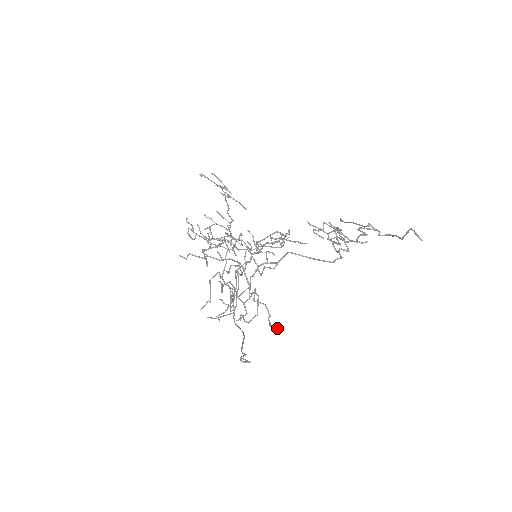
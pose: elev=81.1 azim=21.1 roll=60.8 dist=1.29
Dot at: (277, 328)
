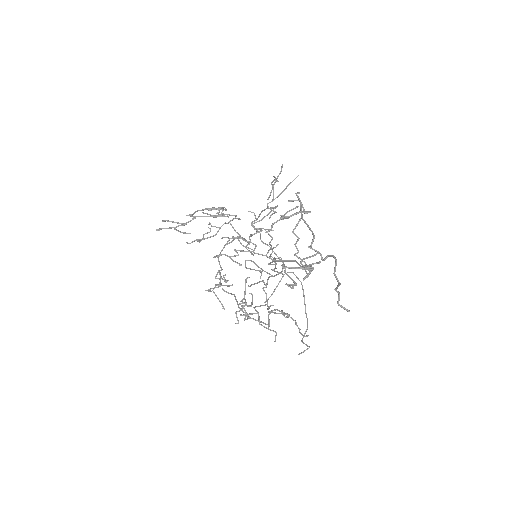
Dot at: occluded
